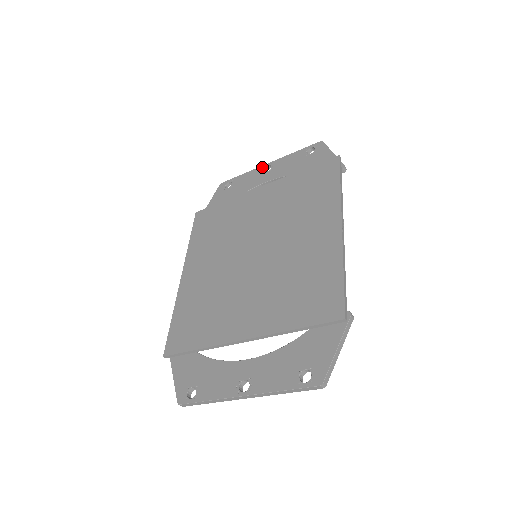
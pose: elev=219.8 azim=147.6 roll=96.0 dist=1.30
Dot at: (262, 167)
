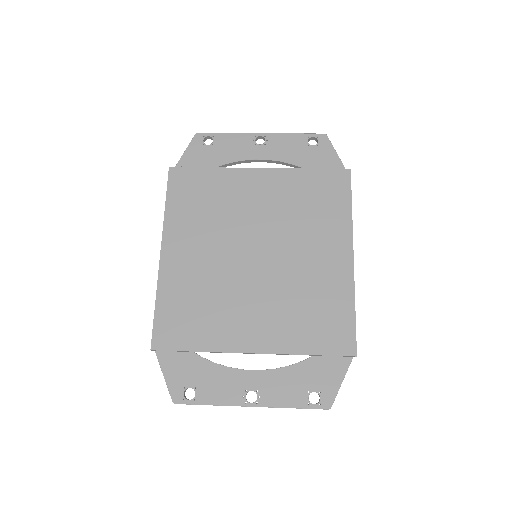
Dot at: (253, 135)
